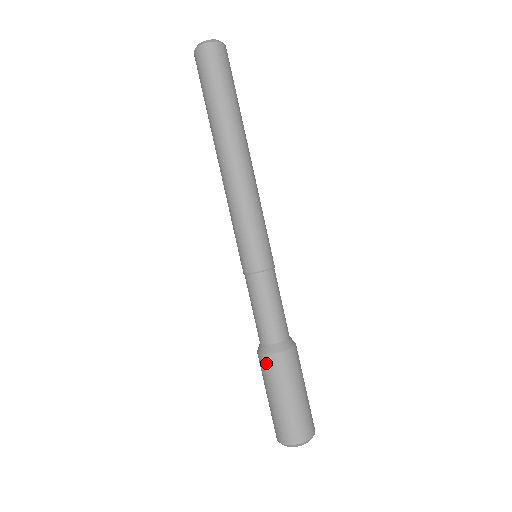
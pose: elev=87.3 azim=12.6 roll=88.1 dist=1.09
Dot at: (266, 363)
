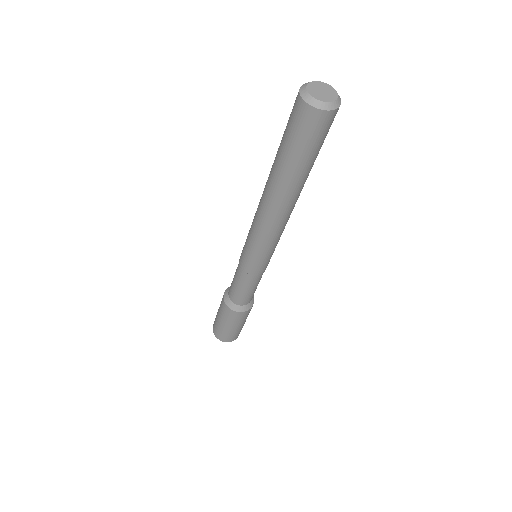
Dot at: (222, 301)
